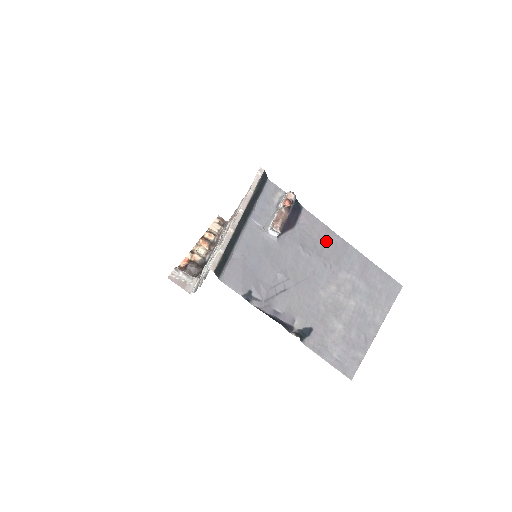
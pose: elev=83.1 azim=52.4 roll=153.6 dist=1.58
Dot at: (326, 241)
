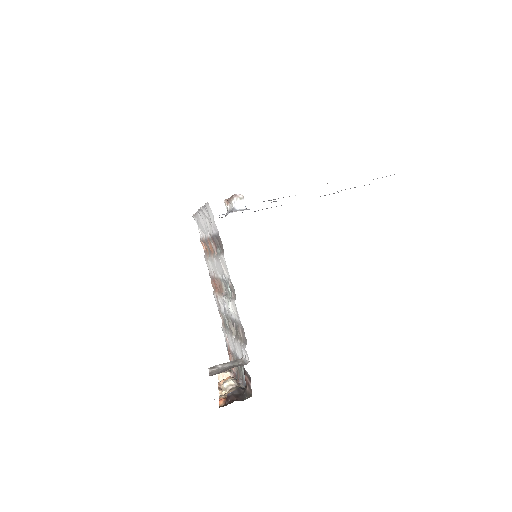
Dot at: occluded
